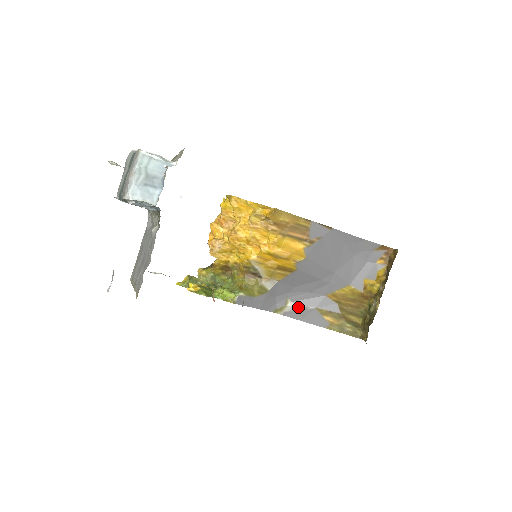
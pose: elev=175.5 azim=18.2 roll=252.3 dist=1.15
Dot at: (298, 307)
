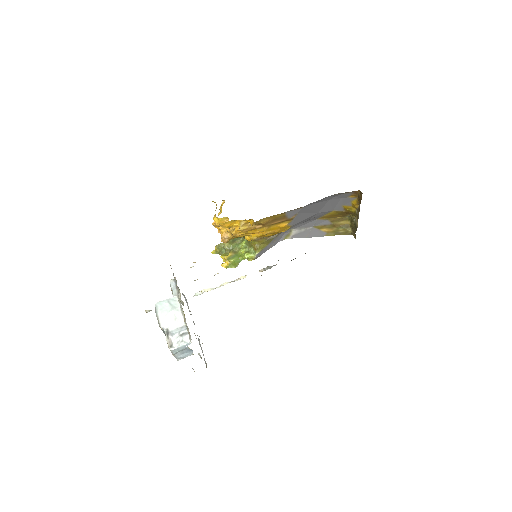
Dot at: (300, 230)
